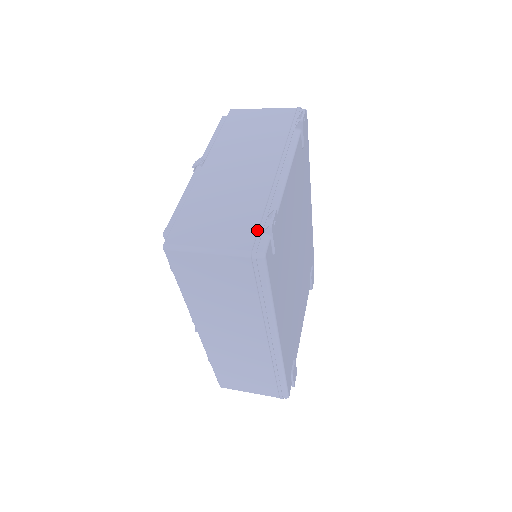
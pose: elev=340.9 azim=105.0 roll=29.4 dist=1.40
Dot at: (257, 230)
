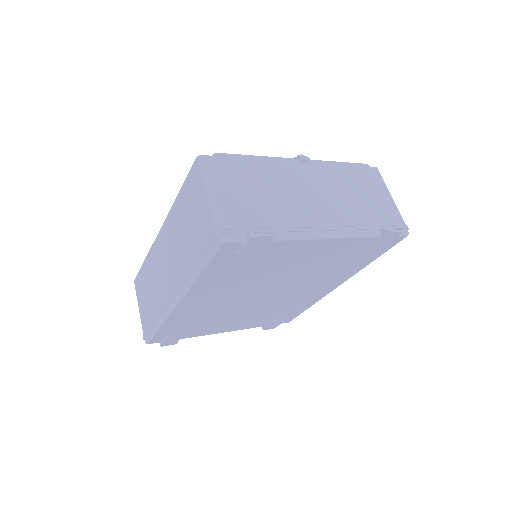
Dot at: (248, 228)
